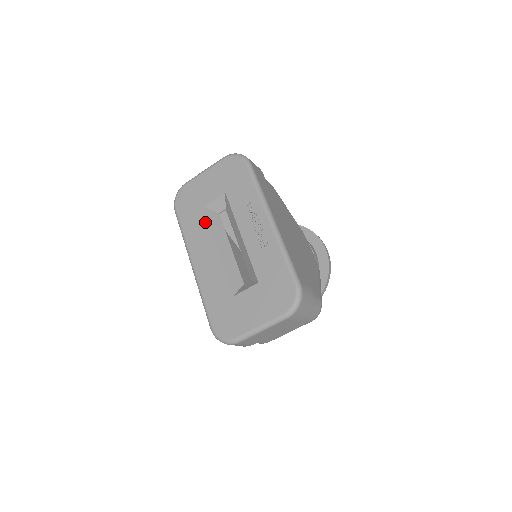
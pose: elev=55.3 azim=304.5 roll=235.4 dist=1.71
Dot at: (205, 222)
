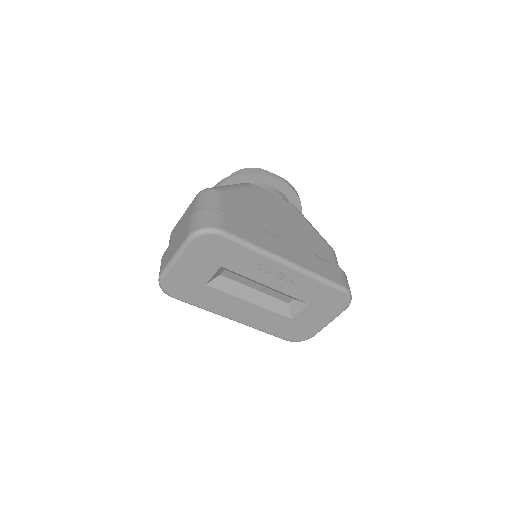
Dot at: (219, 293)
